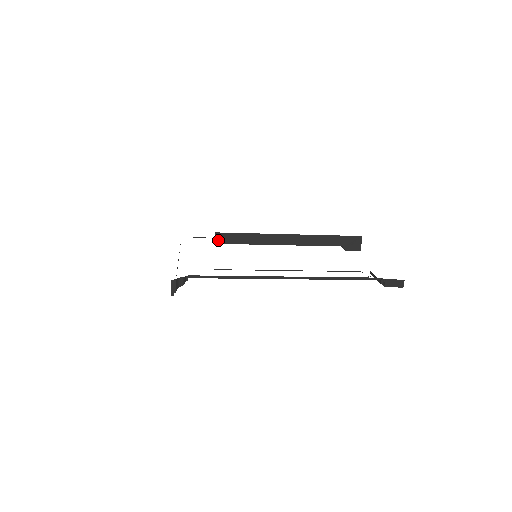
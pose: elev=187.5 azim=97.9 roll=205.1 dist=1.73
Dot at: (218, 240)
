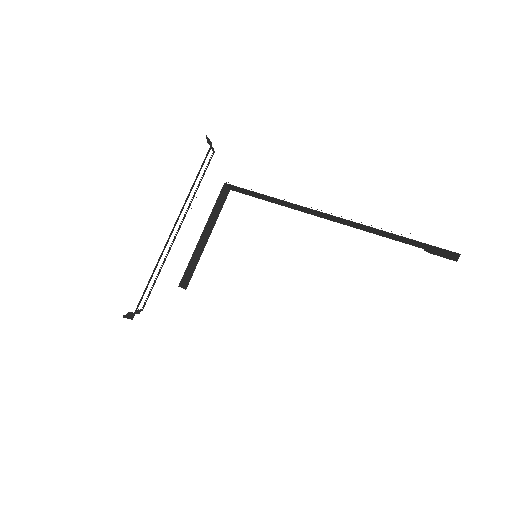
Dot at: (232, 188)
